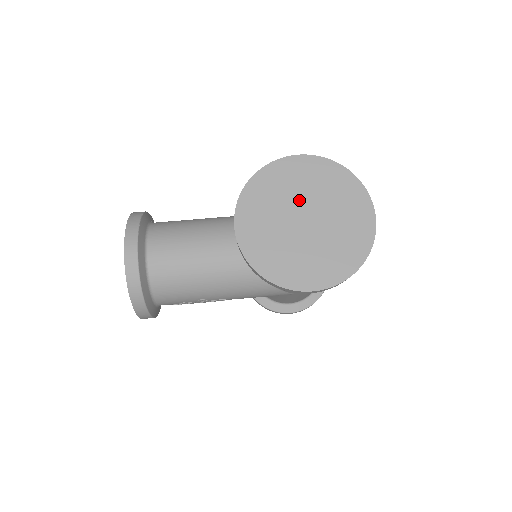
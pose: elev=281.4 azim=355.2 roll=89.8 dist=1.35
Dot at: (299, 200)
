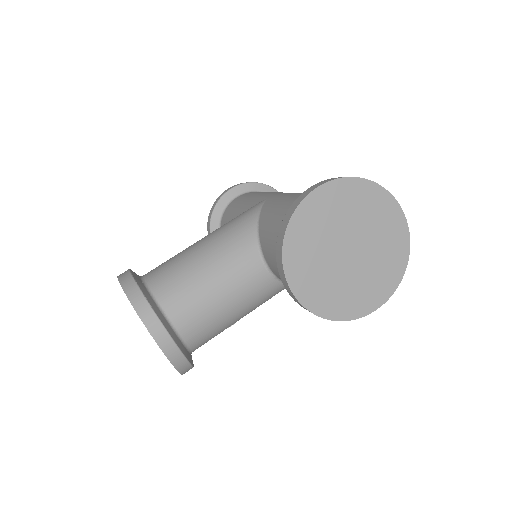
Dot at: (337, 233)
